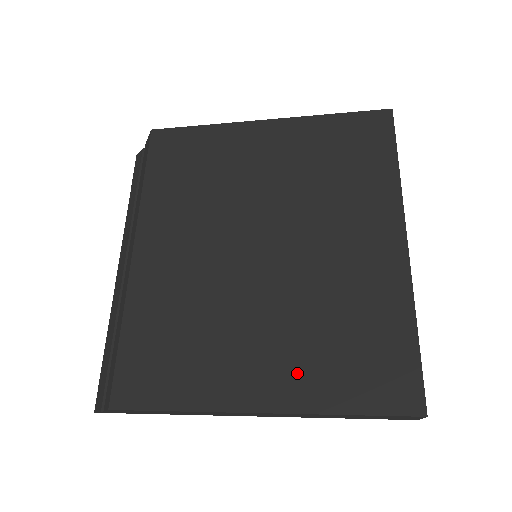
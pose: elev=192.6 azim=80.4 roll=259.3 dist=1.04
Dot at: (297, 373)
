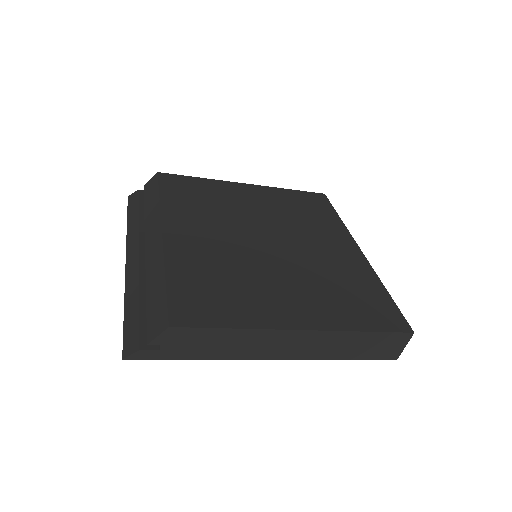
Dot at: (322, 308)
